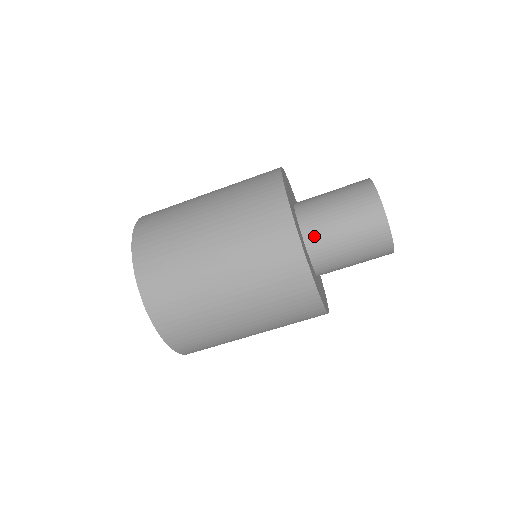
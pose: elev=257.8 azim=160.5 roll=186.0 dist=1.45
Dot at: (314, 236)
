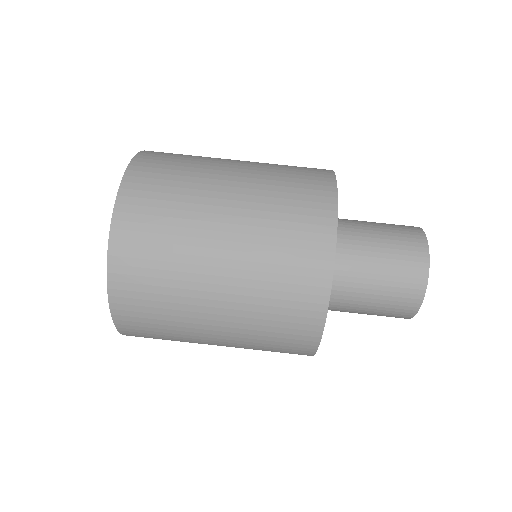
Dot at: (333, 301)
